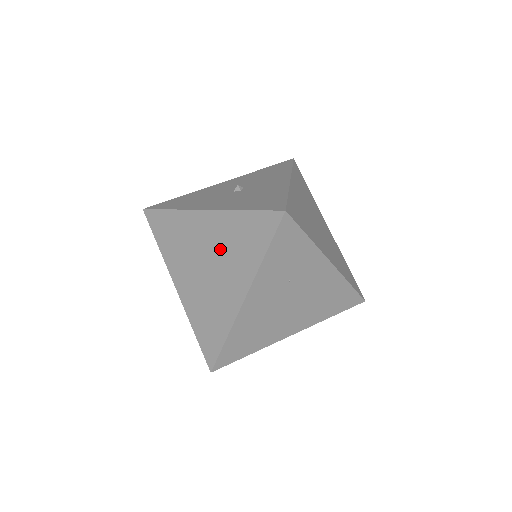
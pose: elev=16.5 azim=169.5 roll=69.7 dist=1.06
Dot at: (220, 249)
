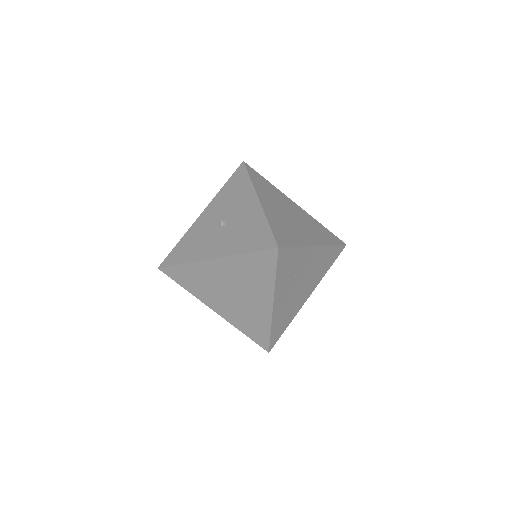
Dot at: (238, 281)
